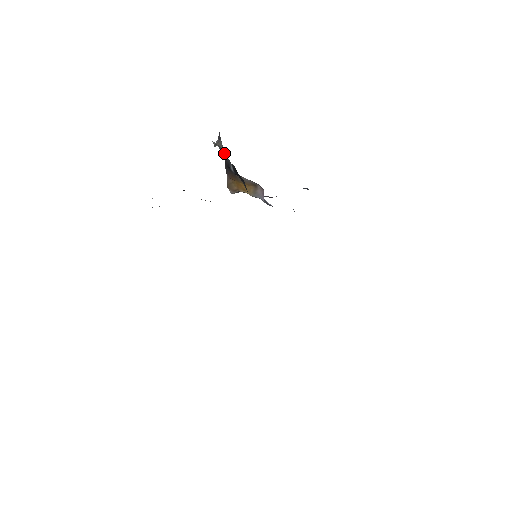
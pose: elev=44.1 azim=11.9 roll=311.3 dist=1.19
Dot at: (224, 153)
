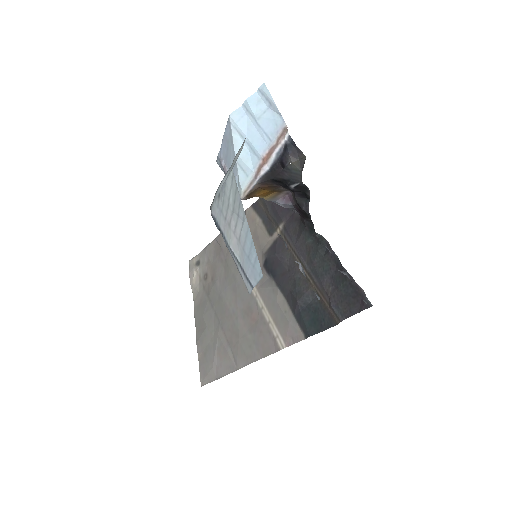
Dot at: (297, 172)
